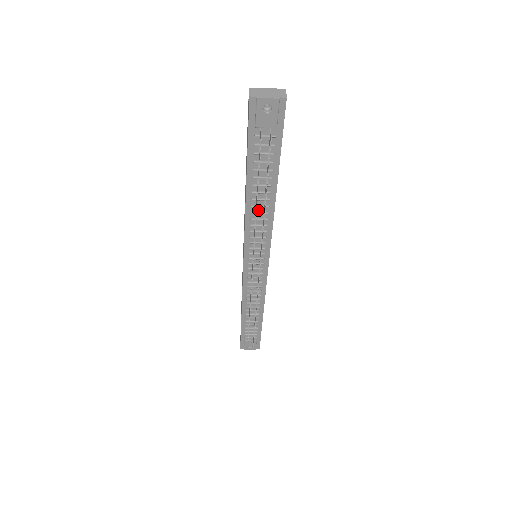
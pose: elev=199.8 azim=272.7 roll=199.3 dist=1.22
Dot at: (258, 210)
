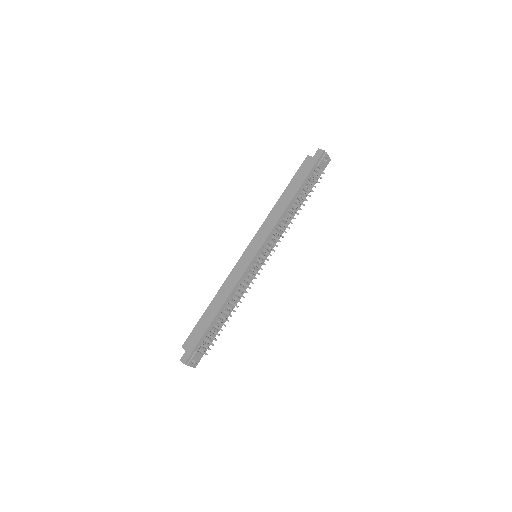
Dot at: (287, 215)
